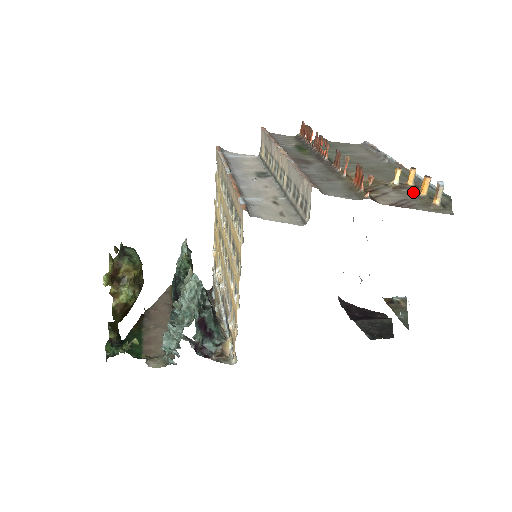
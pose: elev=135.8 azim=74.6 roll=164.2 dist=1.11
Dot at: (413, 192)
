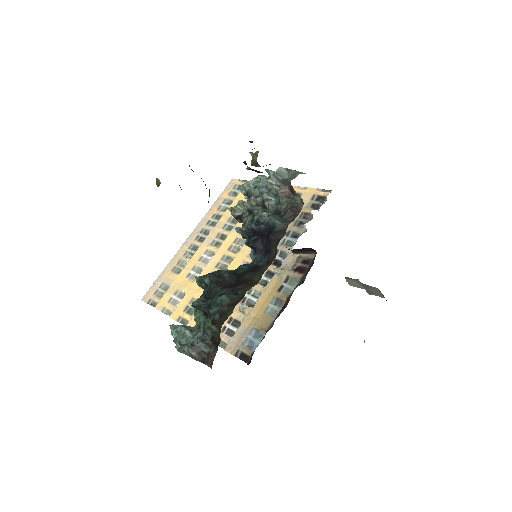
Dot at: occluded
